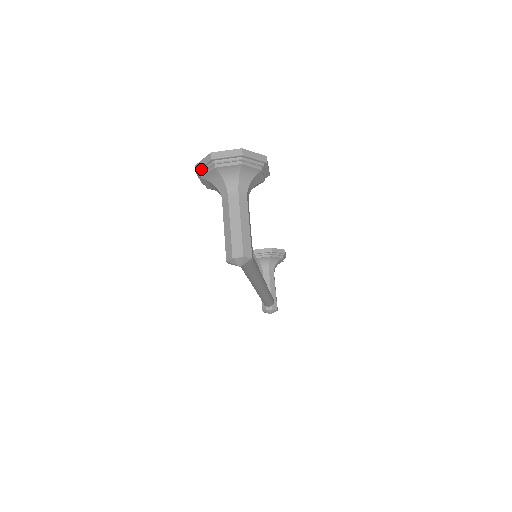
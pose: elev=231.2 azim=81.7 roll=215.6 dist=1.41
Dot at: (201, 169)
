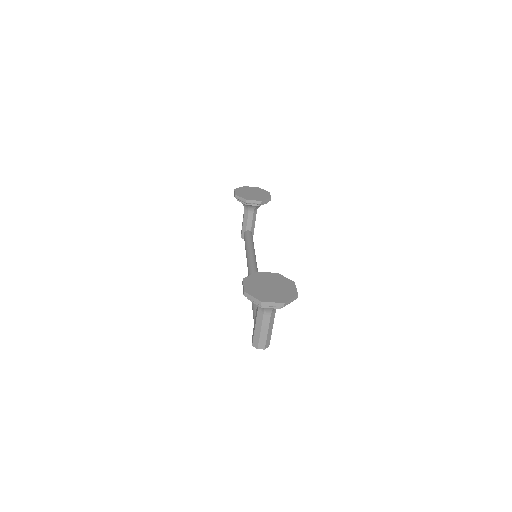
Dot at: (249, 298)
